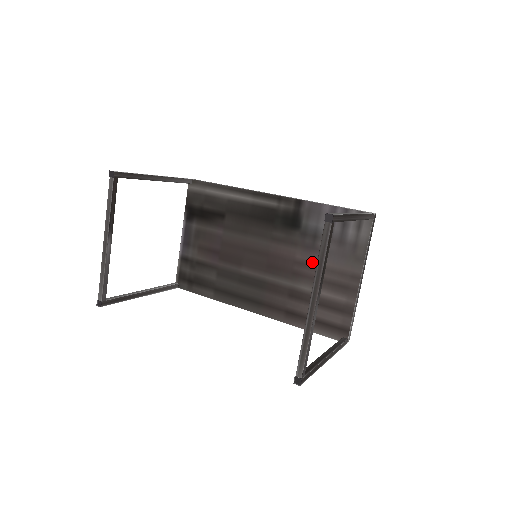
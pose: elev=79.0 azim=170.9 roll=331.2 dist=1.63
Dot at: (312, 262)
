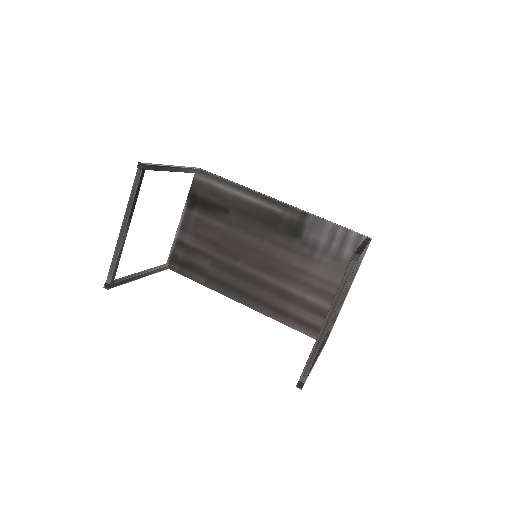
Dot at: (307, 270)
